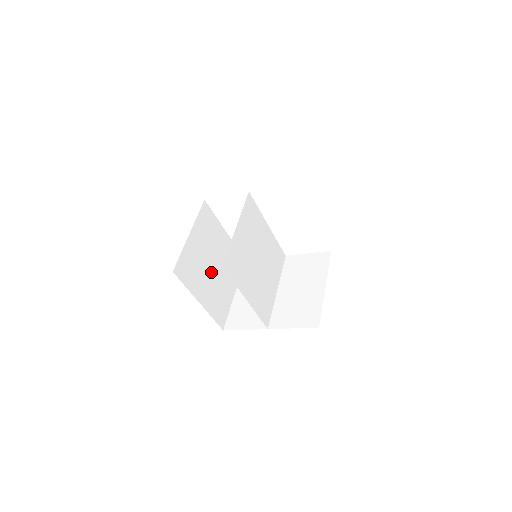
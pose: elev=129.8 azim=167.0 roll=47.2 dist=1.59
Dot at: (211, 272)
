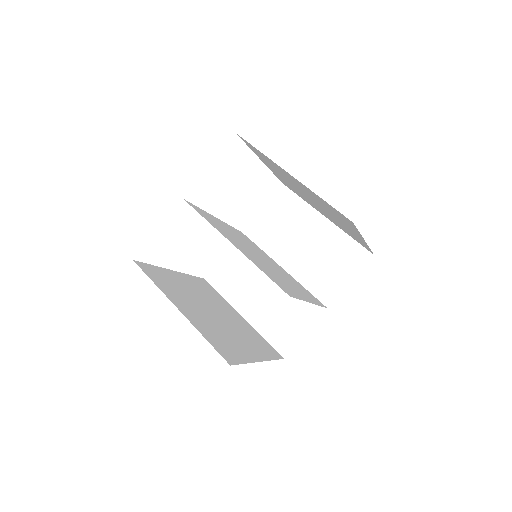
Dot at: (222, 322)
